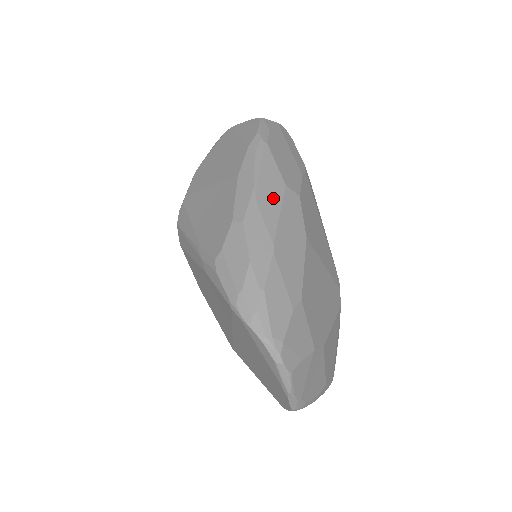
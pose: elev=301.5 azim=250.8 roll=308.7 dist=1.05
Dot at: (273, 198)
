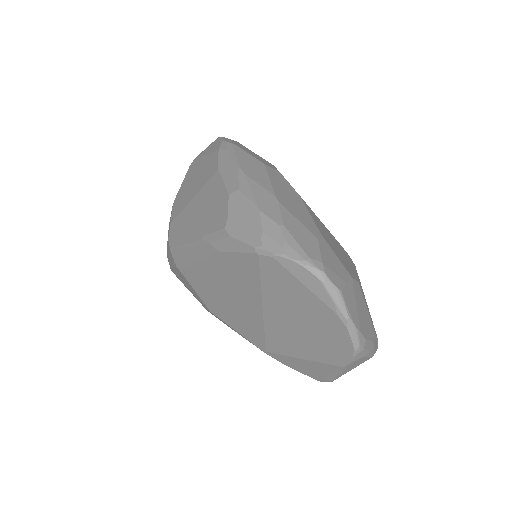
Dot at: (258, 171)
